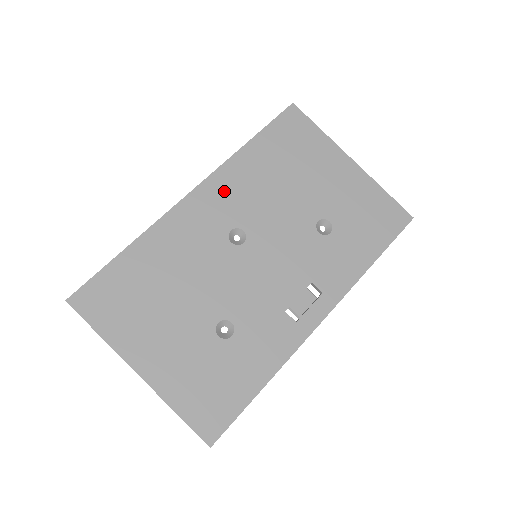
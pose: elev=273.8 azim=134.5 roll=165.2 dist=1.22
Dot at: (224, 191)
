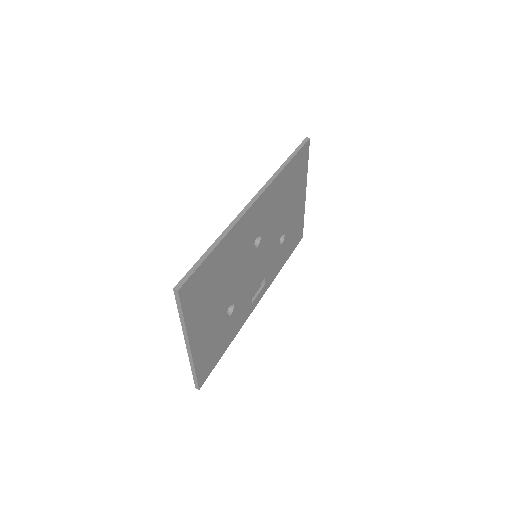
Dot at: (266, 203)
